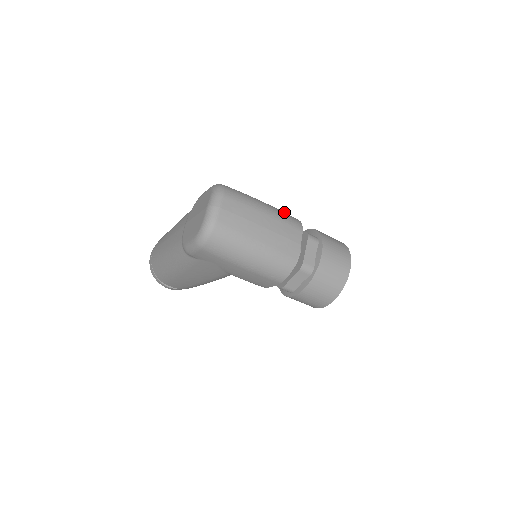
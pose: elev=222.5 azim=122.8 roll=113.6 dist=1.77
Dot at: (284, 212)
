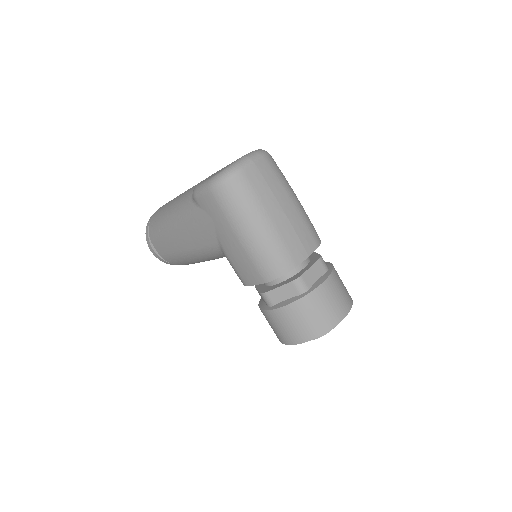
Dot at: occluded
